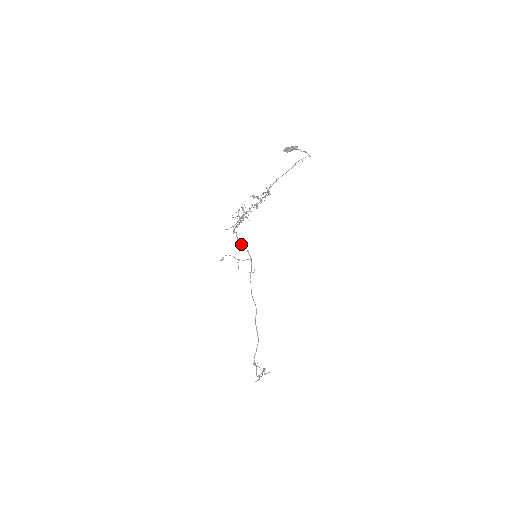
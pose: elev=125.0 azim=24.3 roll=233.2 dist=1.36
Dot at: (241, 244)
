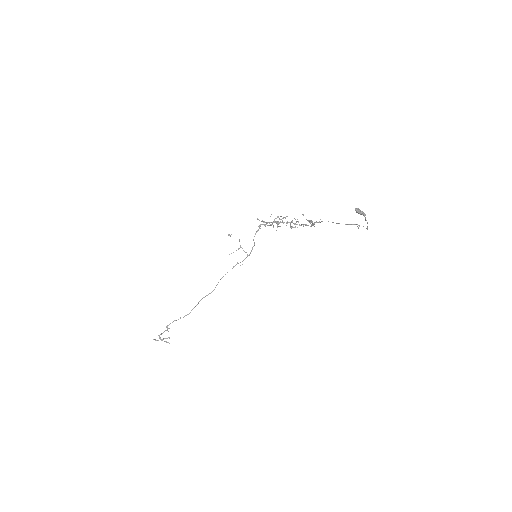
Dot at: occluded
